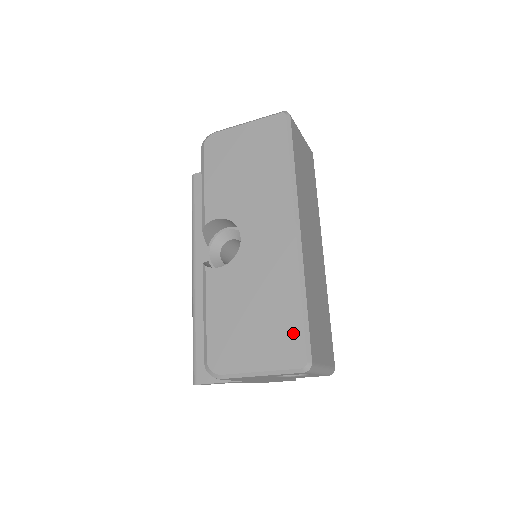
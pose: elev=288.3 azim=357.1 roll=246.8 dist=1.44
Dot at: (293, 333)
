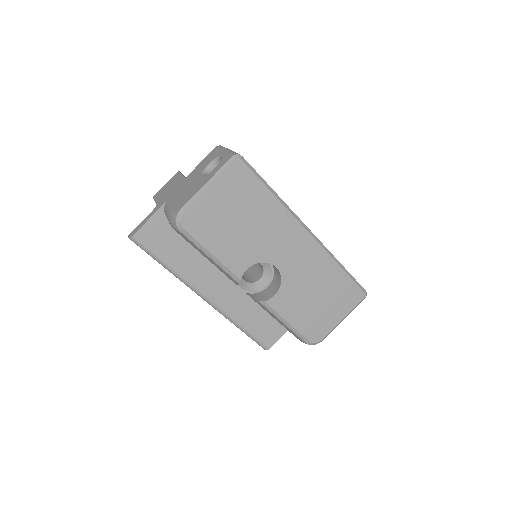
Dot at: (349, 288)
